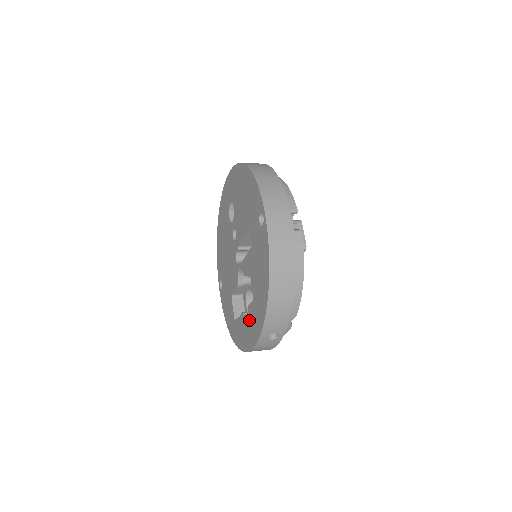
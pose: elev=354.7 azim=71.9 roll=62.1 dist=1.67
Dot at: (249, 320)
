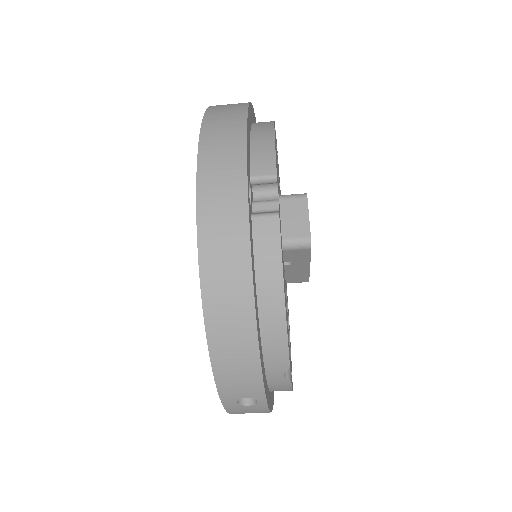
Dot at: occluded
